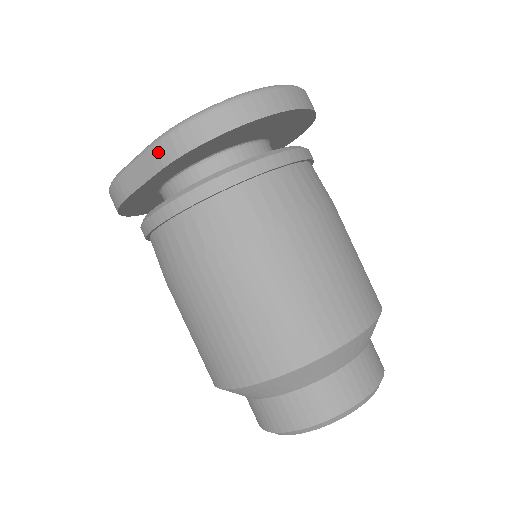
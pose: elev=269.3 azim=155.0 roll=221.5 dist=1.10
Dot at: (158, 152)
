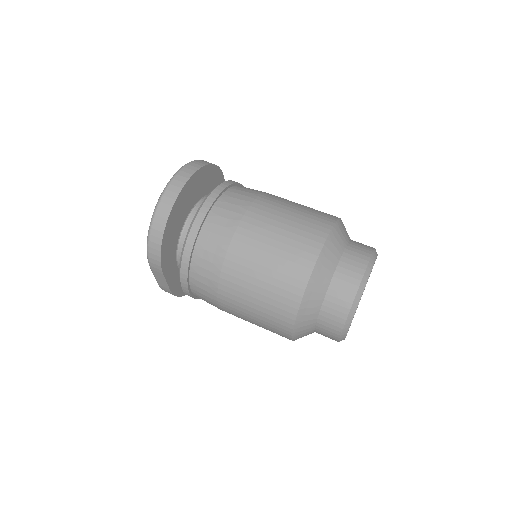
Dot at: (154, 267)
